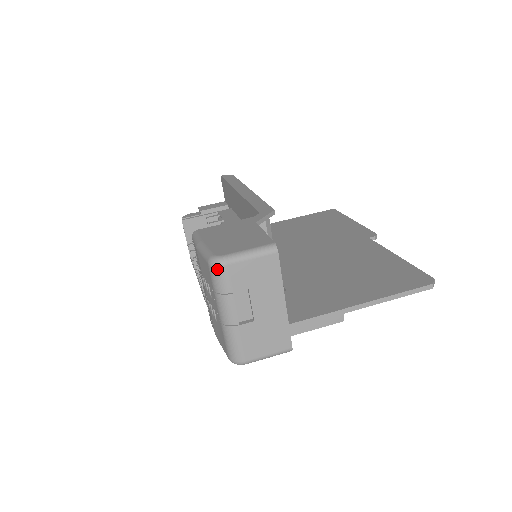
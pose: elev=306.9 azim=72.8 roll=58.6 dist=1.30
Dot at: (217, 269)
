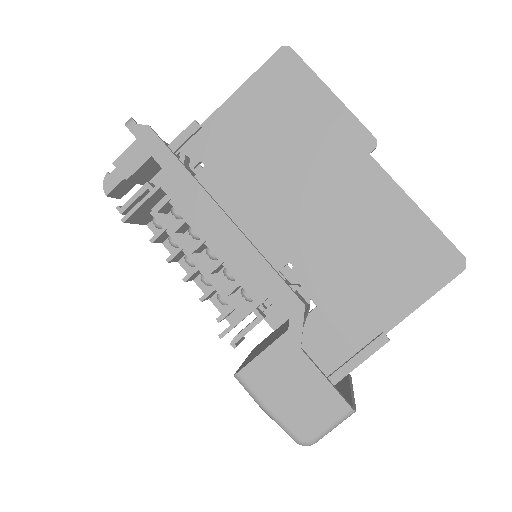
Dot at: (307, 444)
